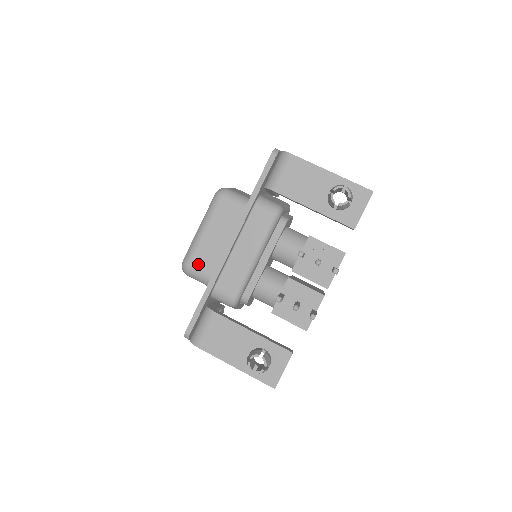
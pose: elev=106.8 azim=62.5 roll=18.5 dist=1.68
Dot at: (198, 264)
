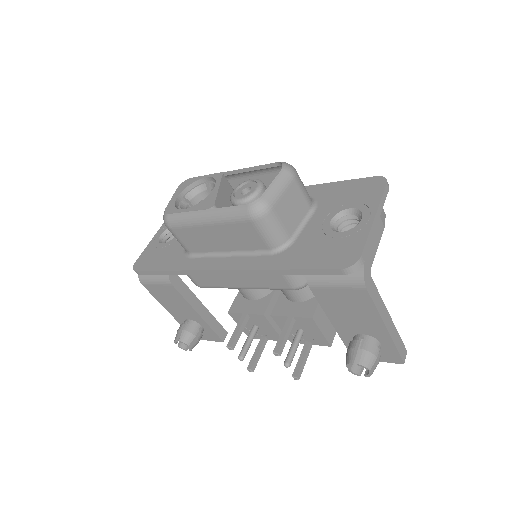
Dot at: (181, 236)
